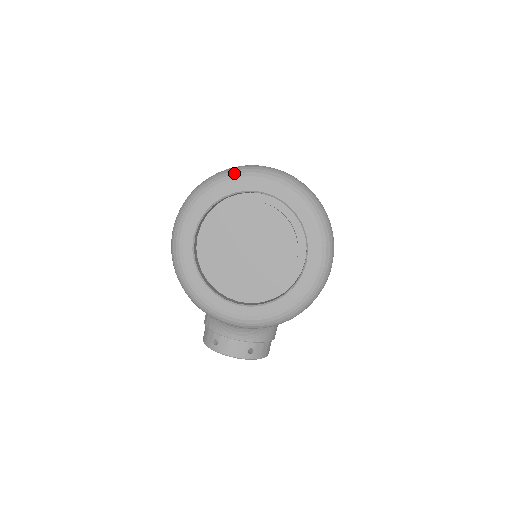
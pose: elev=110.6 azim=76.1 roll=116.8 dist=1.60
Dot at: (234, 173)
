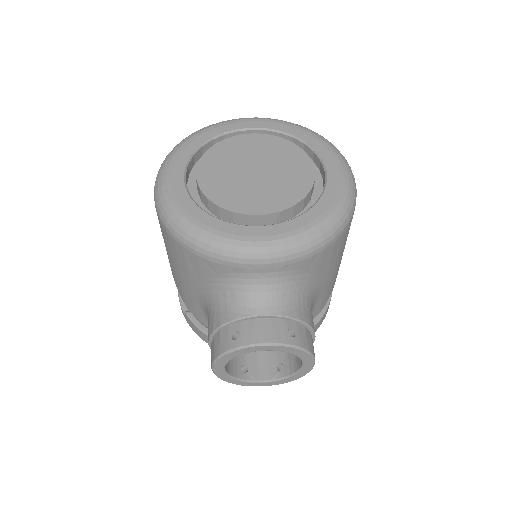
Dot at: (217, 123)
